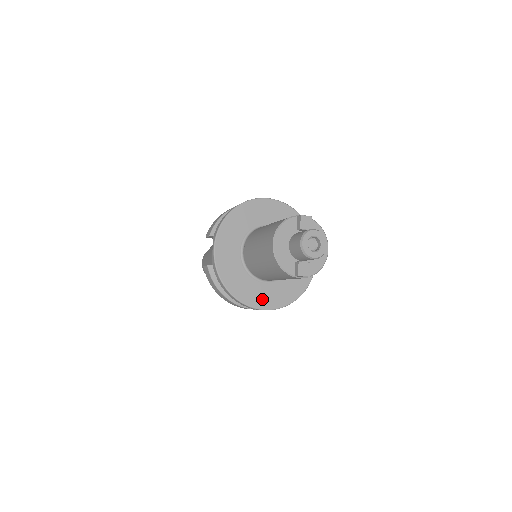
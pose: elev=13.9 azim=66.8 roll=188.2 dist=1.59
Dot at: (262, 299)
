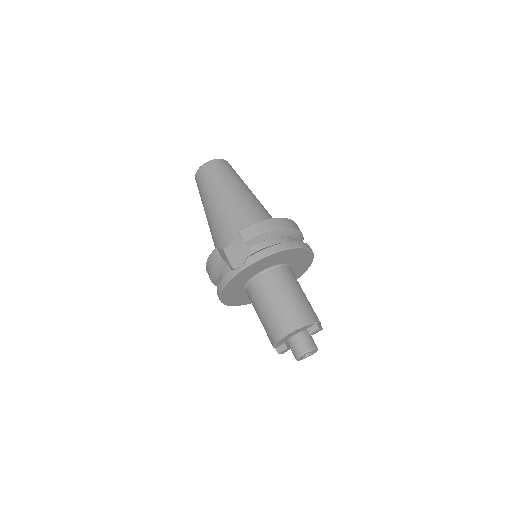
Dot at: (234, 301)
